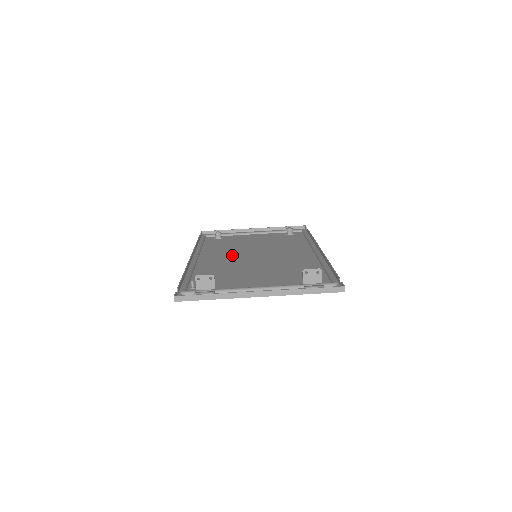
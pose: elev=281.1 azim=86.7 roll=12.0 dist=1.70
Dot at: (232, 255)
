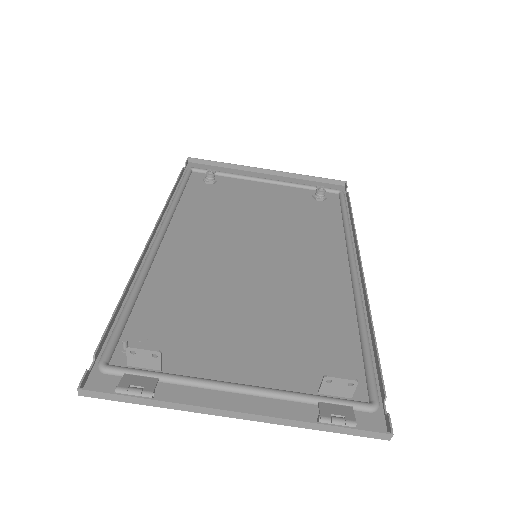
Dot at: (219, 243)
